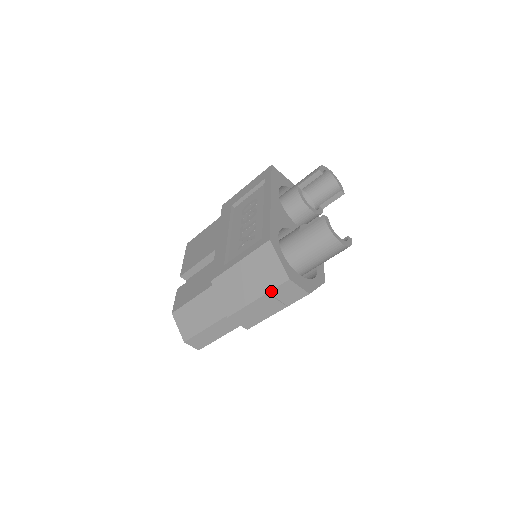
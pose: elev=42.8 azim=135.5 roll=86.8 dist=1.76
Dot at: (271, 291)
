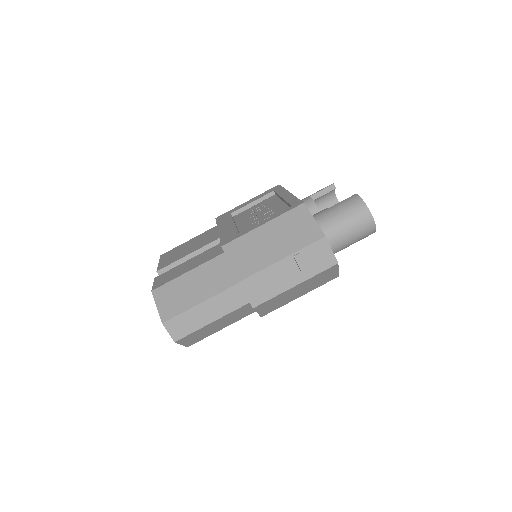
Dot at: (301, 250)
